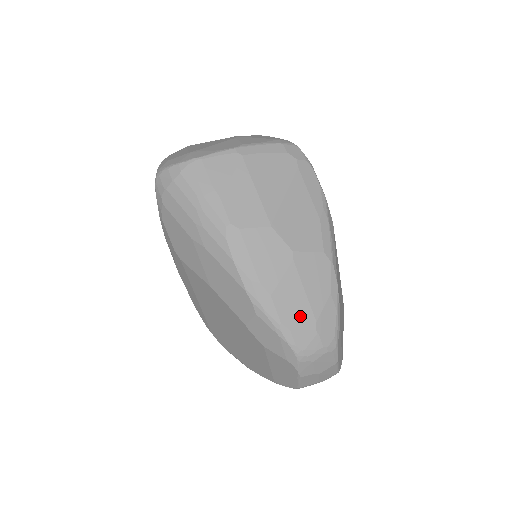
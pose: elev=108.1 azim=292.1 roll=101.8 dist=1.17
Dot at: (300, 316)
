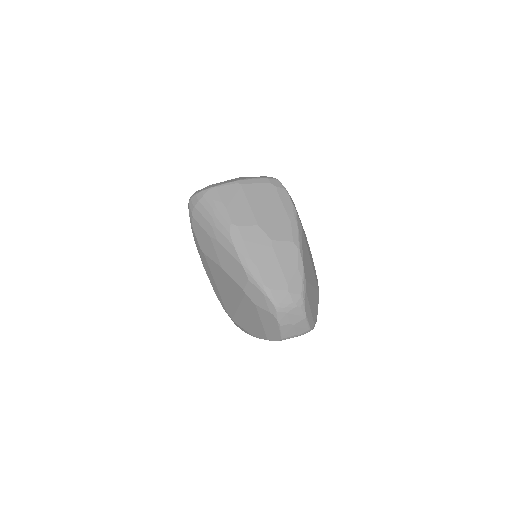
Dot at: (277, 281)
